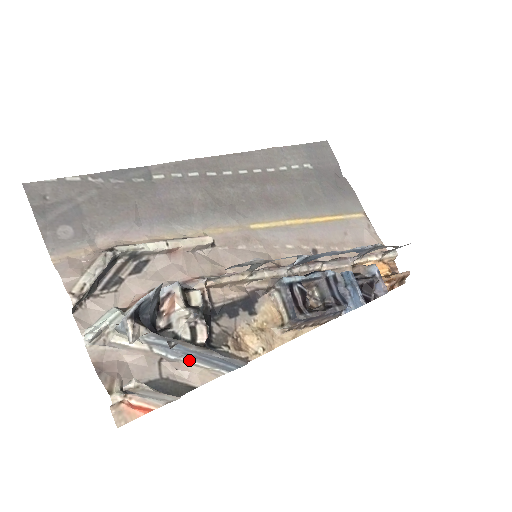
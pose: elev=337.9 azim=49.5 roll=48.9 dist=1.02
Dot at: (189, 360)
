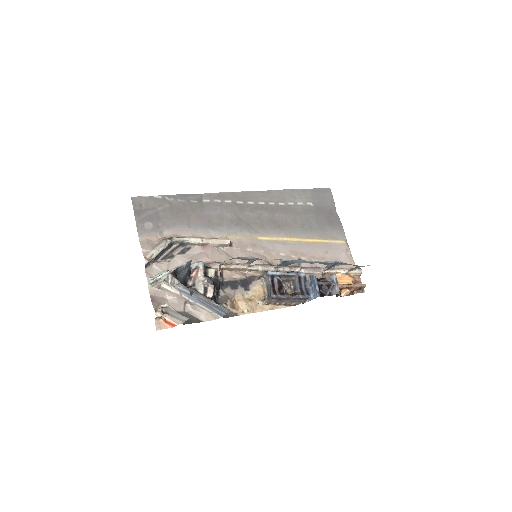
Dot at: (201, 305)
